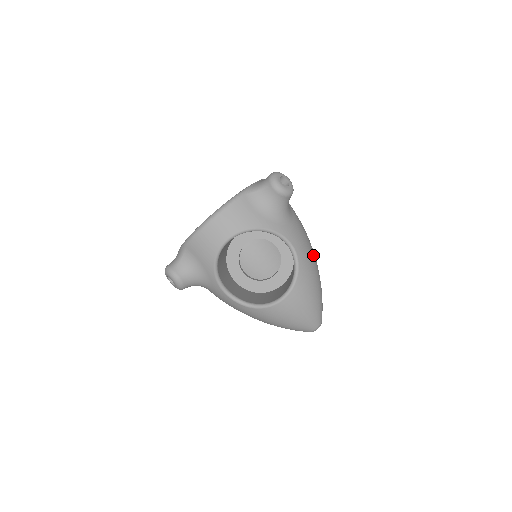
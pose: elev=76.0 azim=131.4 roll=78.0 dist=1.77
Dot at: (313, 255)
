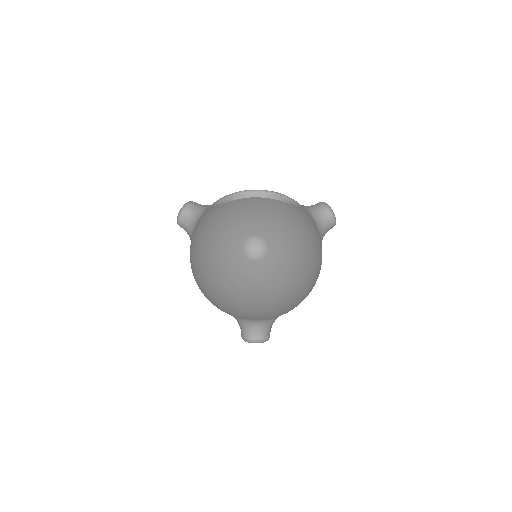
Dot at: (313, 240)
